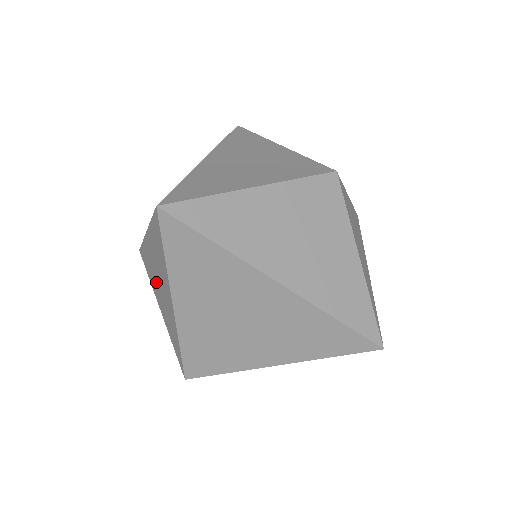
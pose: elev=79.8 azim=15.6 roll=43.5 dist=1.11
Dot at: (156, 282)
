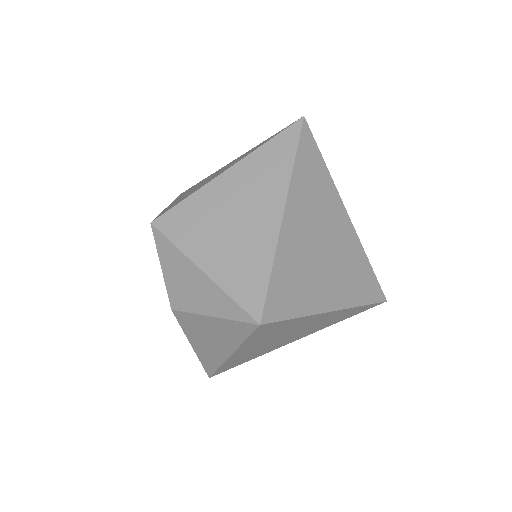
Dot at: (219, 223)
